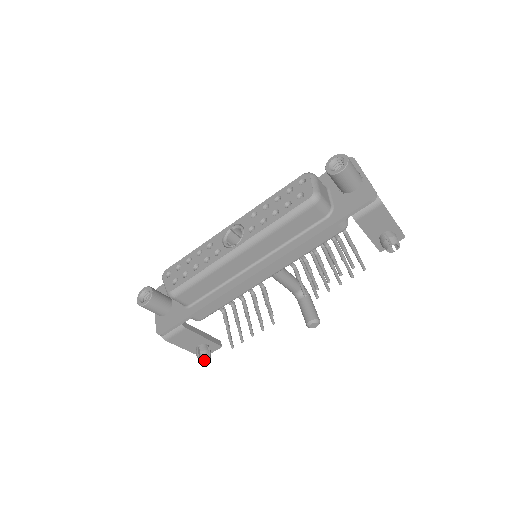
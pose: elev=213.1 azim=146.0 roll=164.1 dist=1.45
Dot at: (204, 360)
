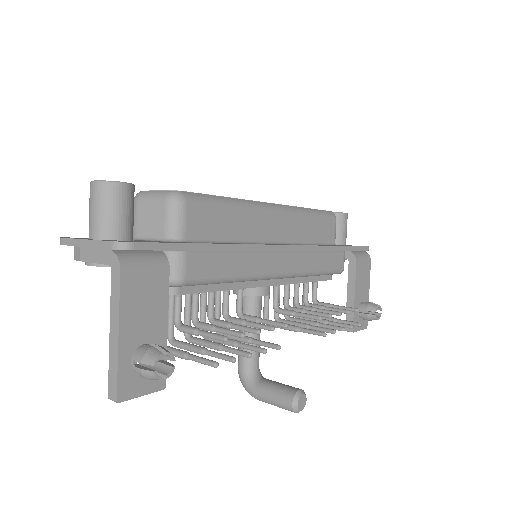
Dot at: (155, 373)
